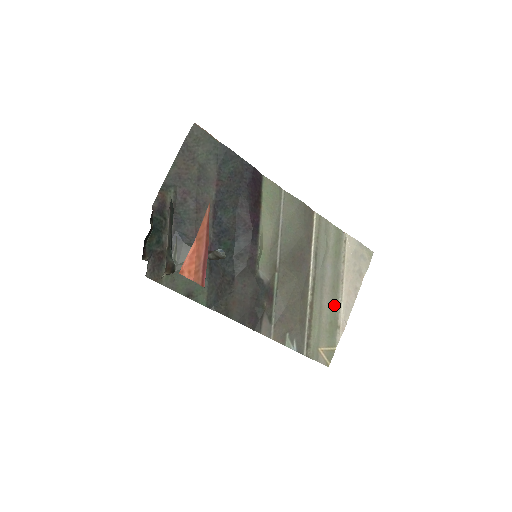
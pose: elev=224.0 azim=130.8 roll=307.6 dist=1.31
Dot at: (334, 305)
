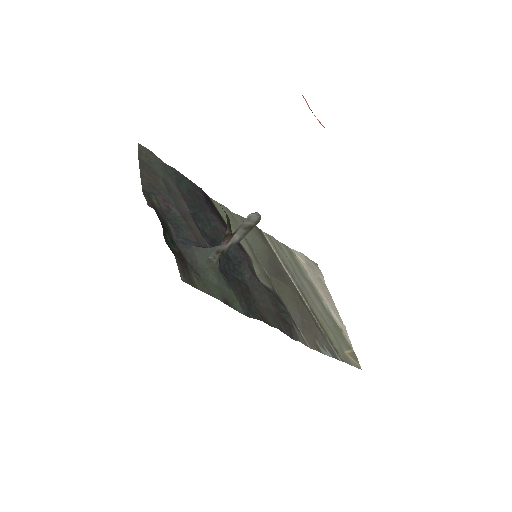
Dot at: (325, 310)
